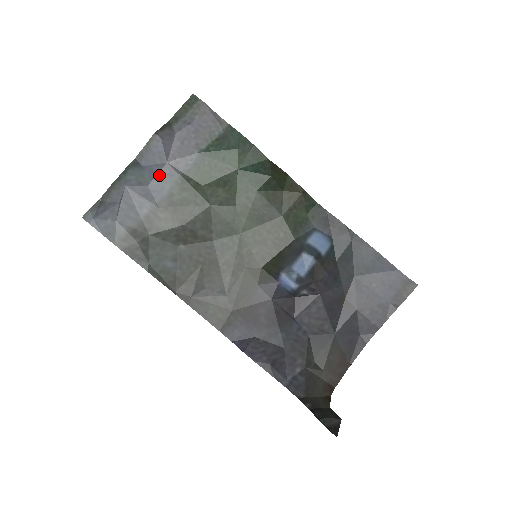
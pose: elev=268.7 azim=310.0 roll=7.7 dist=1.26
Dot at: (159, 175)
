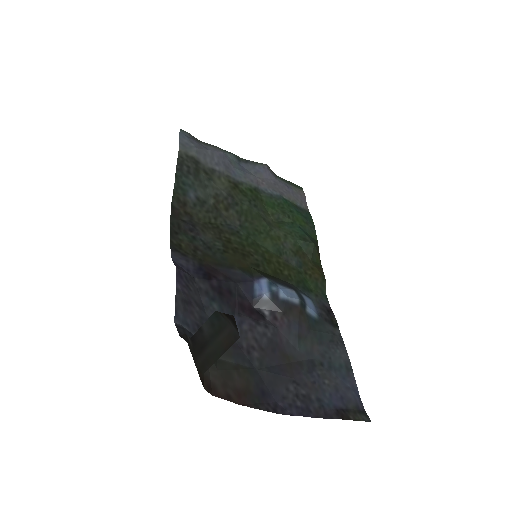
Dot at: (245, 173)
